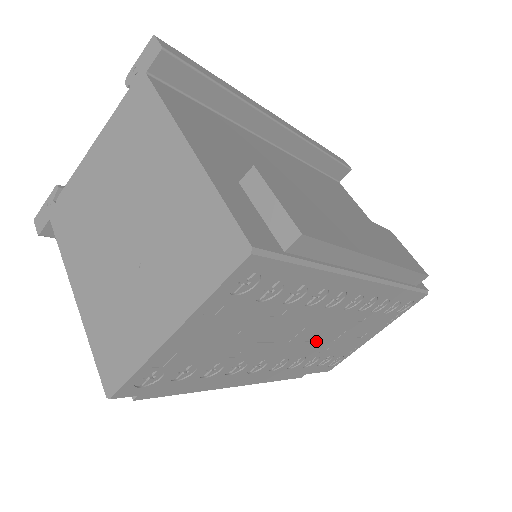
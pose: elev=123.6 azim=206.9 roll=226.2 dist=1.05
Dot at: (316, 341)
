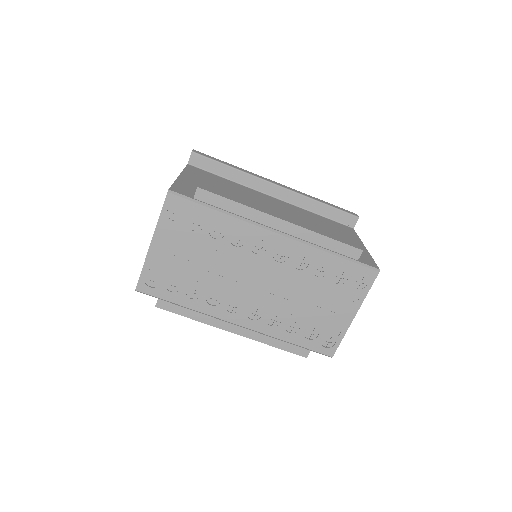
Dot at: (276, 295)
